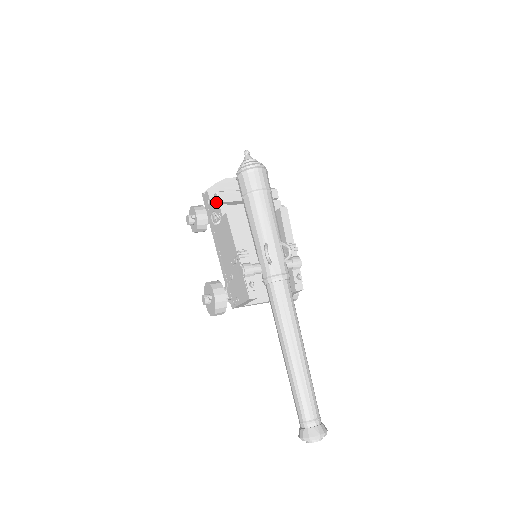
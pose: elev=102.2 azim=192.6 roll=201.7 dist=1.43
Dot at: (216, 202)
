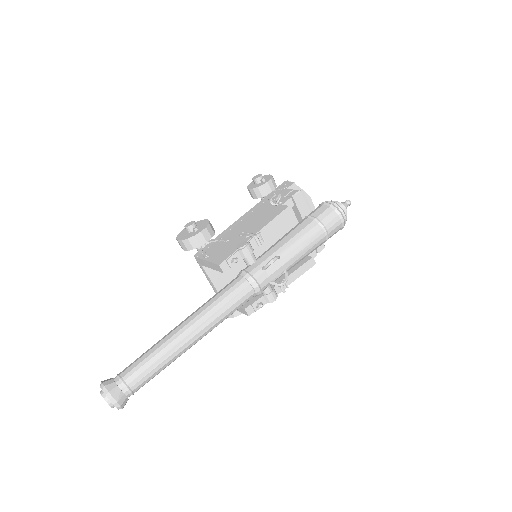
Dot at: (291, 194)
